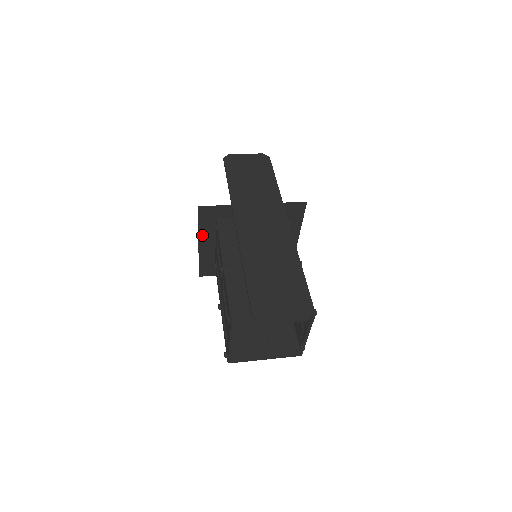
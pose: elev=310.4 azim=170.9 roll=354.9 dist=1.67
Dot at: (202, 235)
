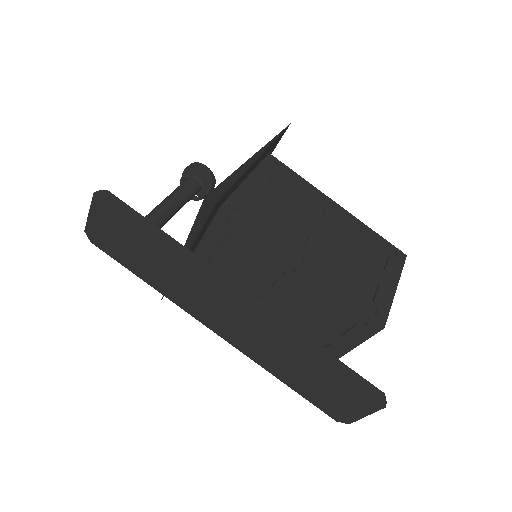
Dot at: occluded
